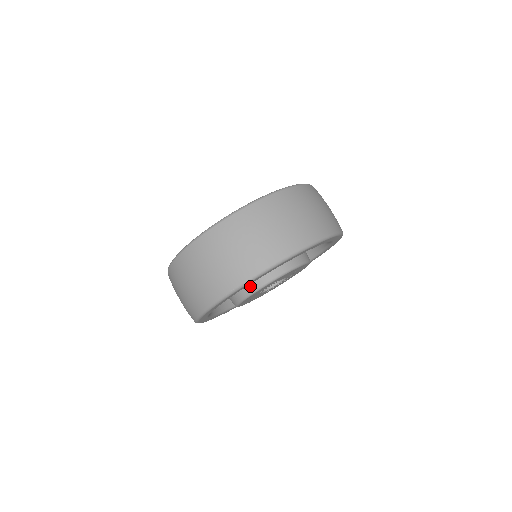
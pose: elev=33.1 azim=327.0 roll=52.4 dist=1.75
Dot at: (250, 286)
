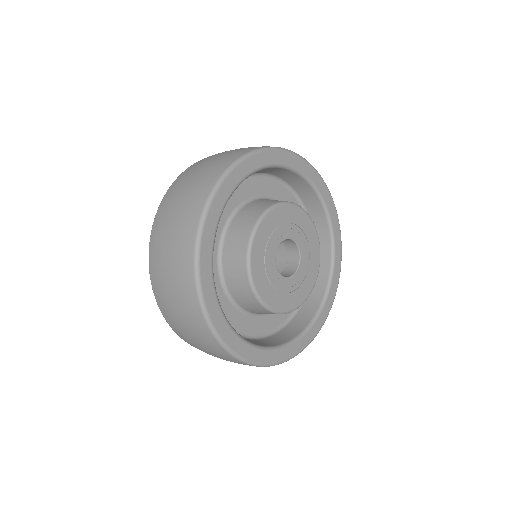
Dot at: (242, 242)
